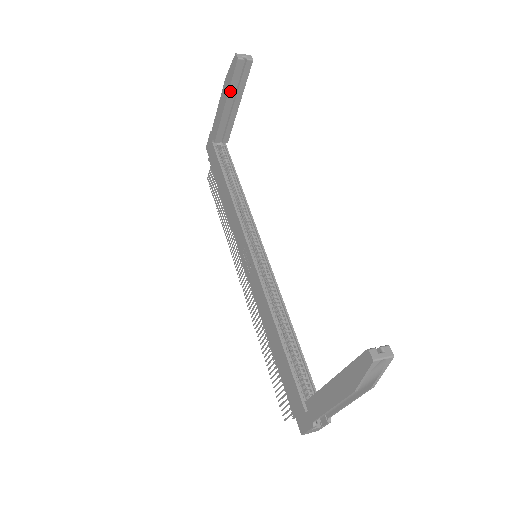
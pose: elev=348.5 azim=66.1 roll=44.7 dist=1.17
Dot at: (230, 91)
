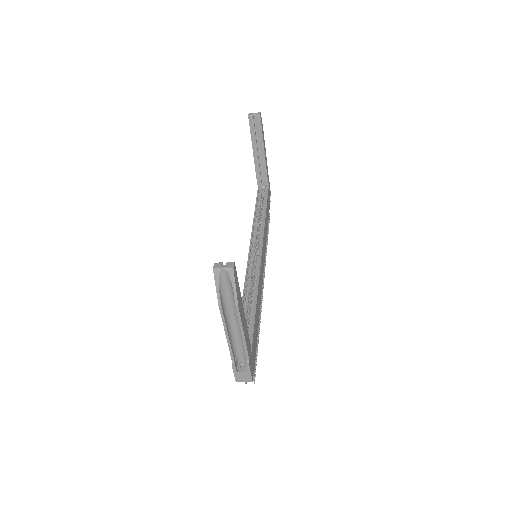
Dot at: (253, 141)
